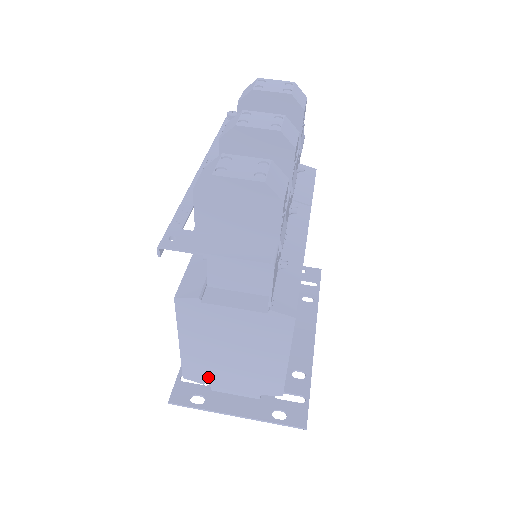
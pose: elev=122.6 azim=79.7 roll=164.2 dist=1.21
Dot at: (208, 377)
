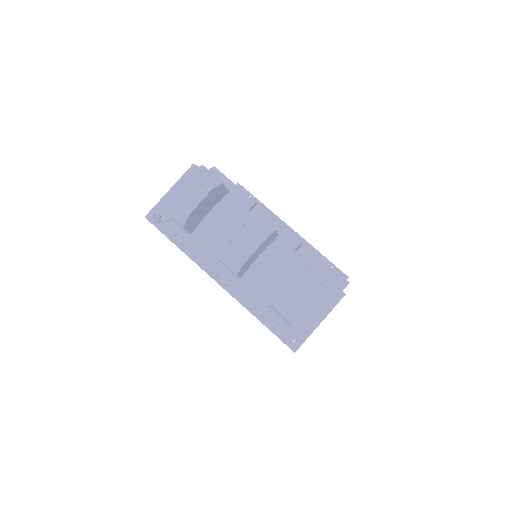
Dot at: occluded
